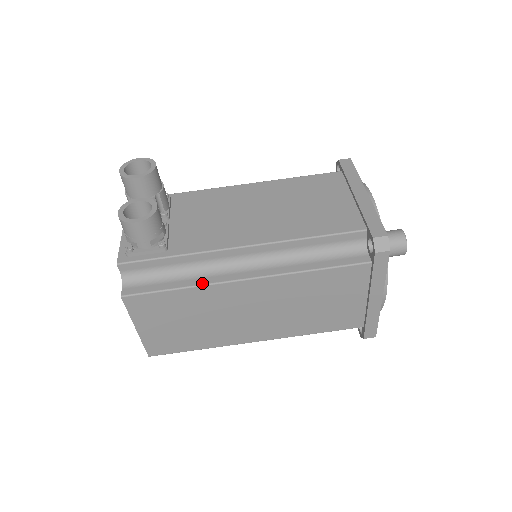
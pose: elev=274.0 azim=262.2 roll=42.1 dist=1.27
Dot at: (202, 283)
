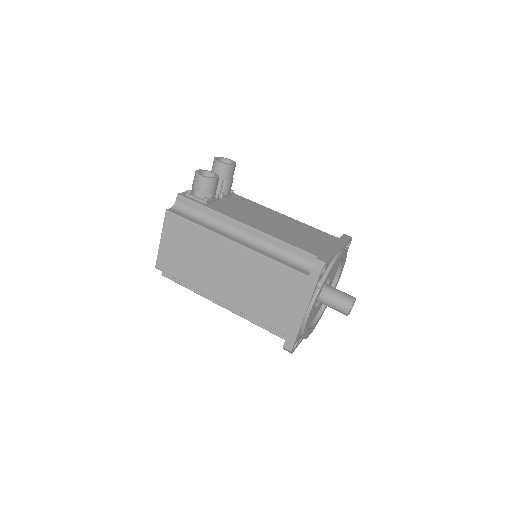
Dot at: (209, 229)
